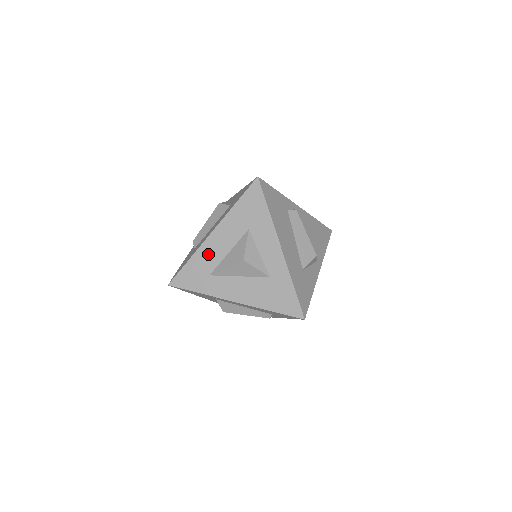
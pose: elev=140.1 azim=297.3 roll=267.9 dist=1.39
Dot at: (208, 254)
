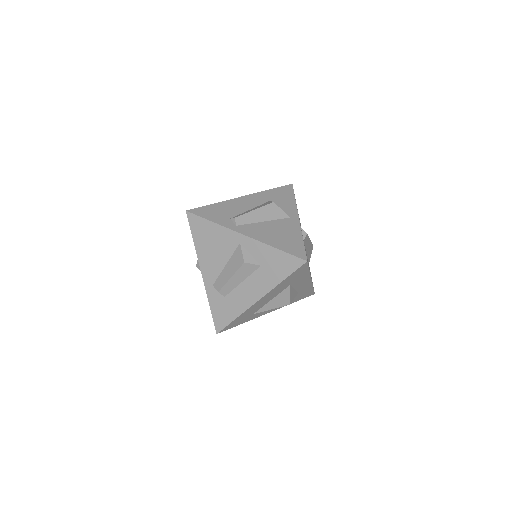
Dot at: (254, 309)
